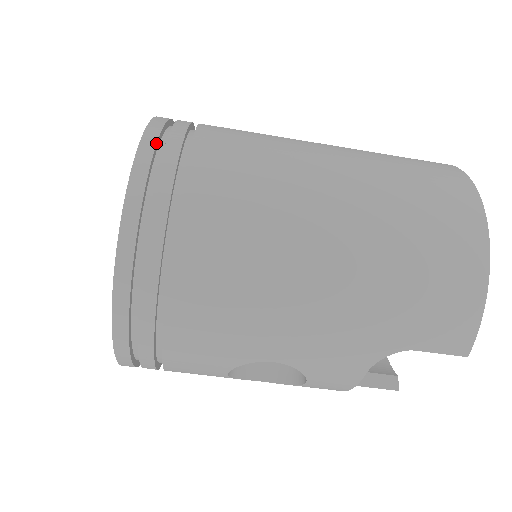
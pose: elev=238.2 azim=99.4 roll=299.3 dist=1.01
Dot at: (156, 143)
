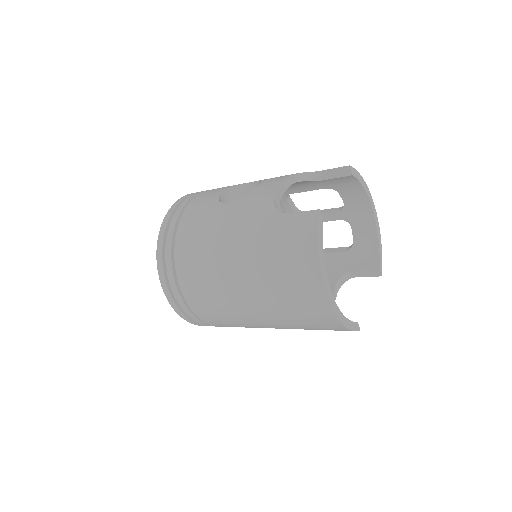
Dot at: (168, 288)
